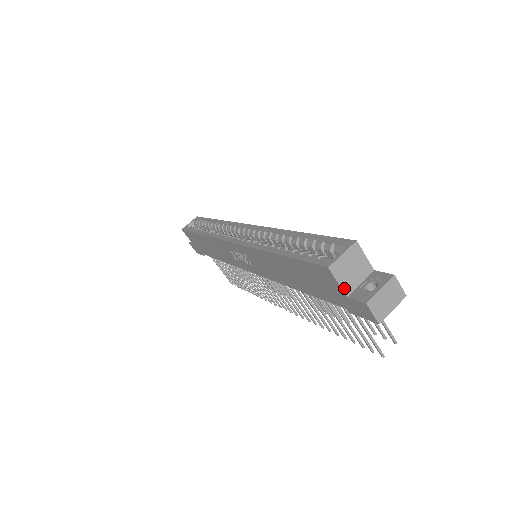
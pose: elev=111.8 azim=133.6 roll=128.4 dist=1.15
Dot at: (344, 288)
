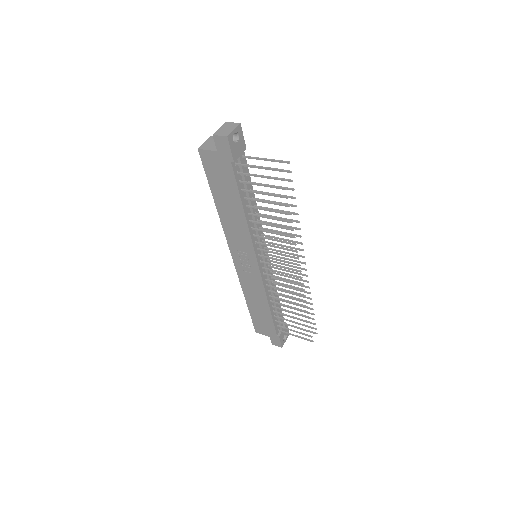
Dot at: (213, 150)
